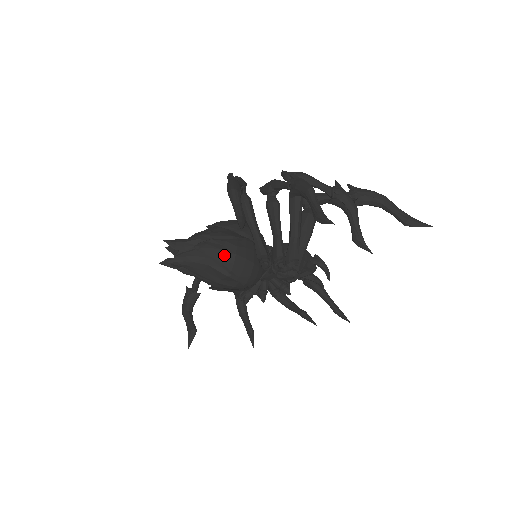
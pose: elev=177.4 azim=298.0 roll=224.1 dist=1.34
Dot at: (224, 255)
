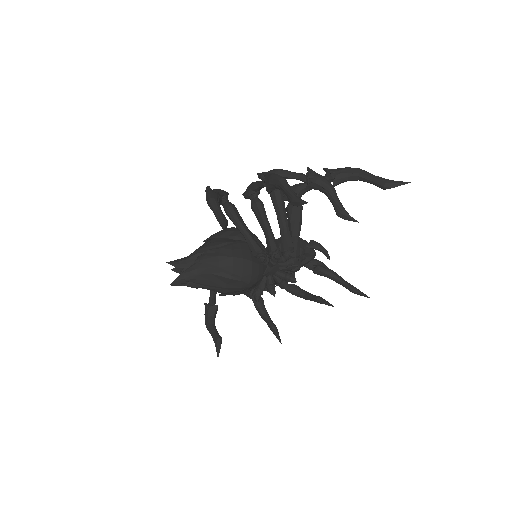
Dot at: (222, 260)
